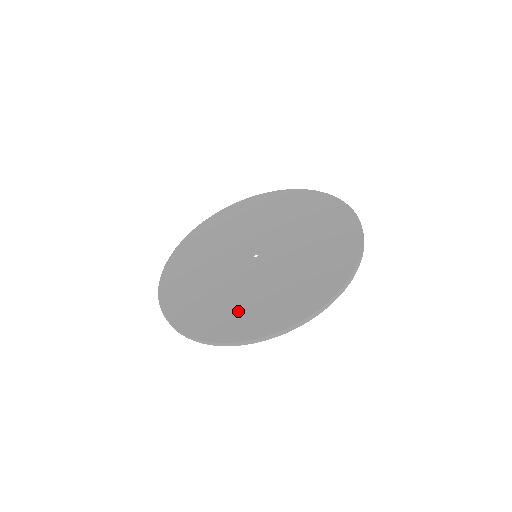
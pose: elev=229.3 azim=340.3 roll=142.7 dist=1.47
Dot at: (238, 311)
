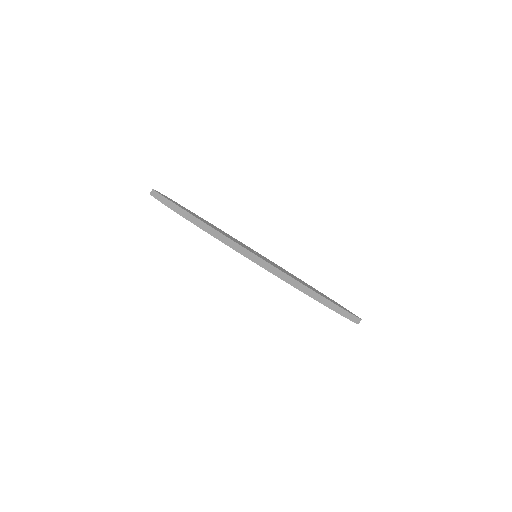
Dot at: occluded
